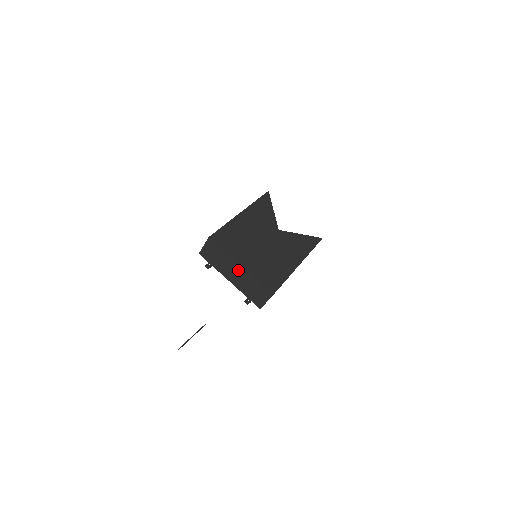
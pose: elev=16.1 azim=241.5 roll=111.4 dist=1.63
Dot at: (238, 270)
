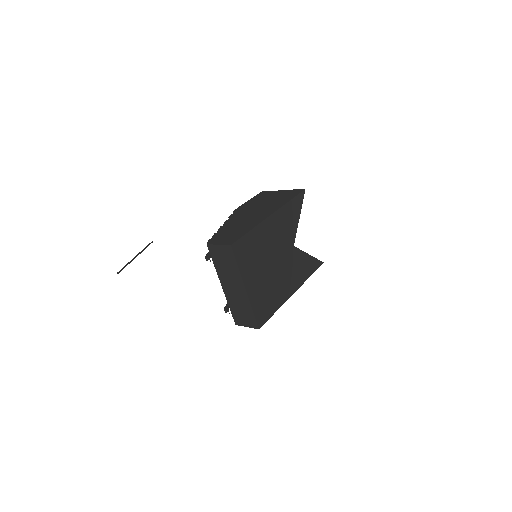
Dot at: (239, 289)
